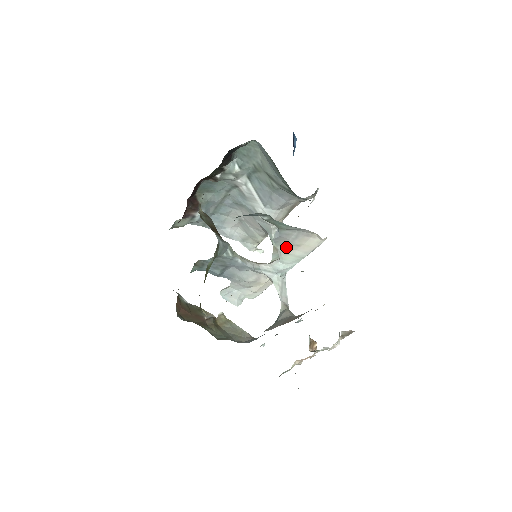
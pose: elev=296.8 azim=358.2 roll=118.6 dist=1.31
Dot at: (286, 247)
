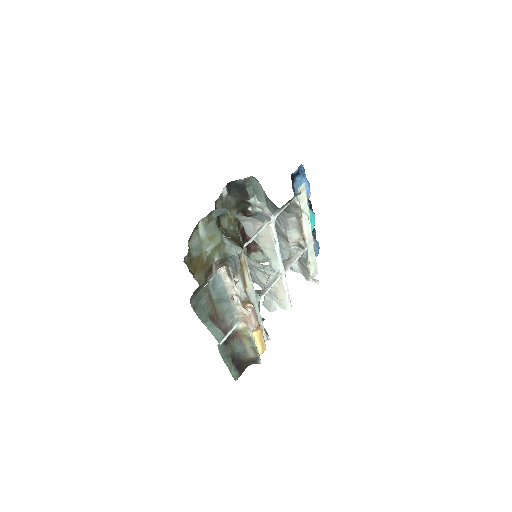
Dot at: (258, 240)
